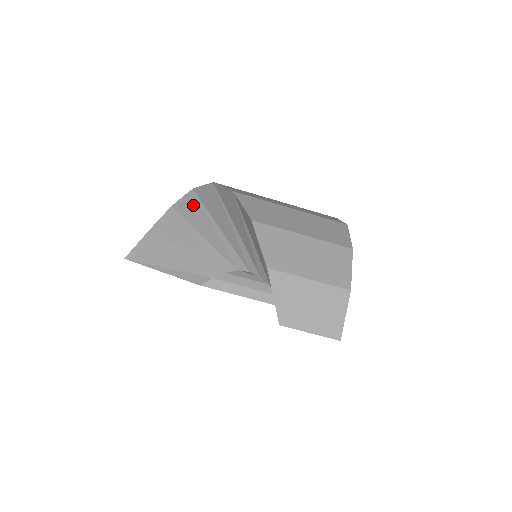
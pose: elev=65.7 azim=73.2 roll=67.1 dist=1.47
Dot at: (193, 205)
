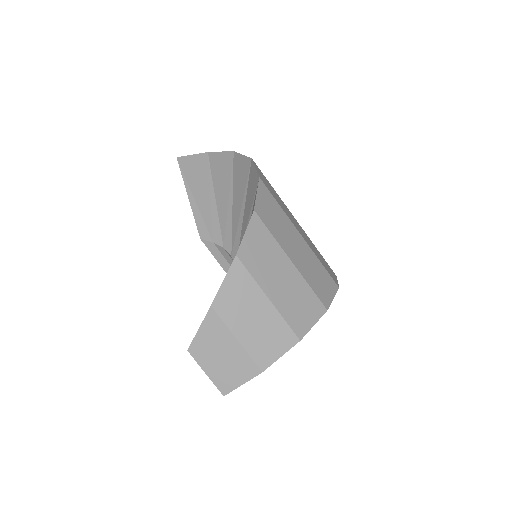
Dot at: (244, 171)
